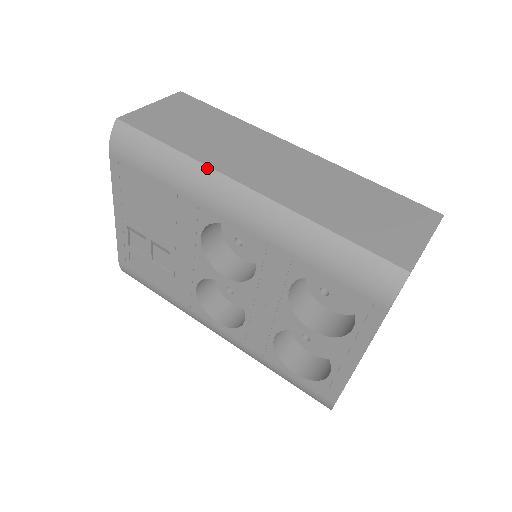
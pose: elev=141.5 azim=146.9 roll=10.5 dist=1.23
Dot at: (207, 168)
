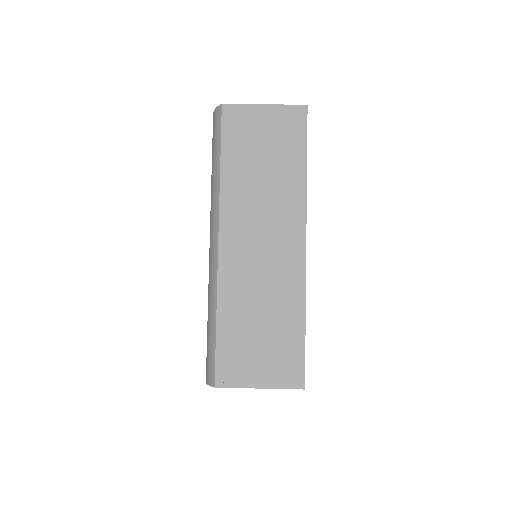
Dot at: (218, 204)
